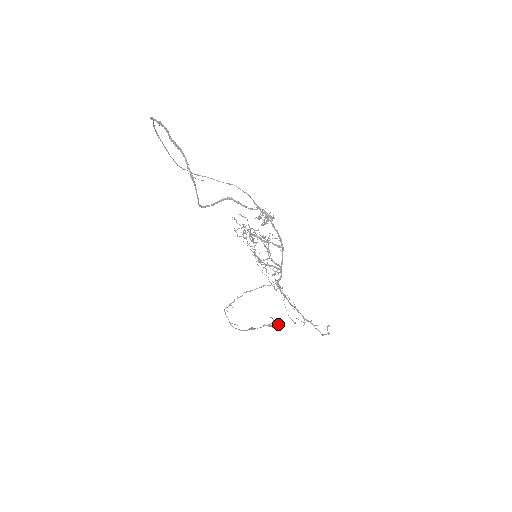
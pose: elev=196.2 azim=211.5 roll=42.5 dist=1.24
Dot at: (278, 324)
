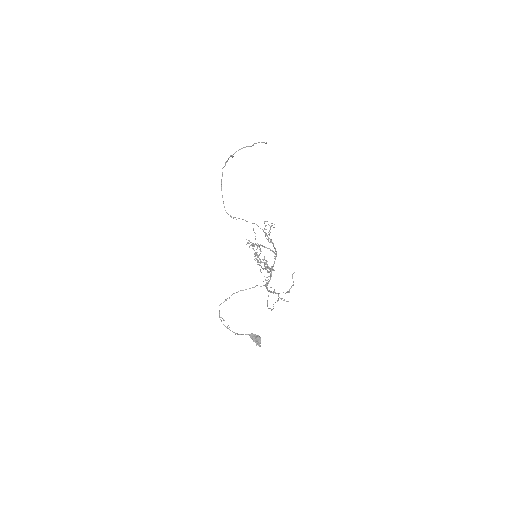
Dot at: (258, 336)
